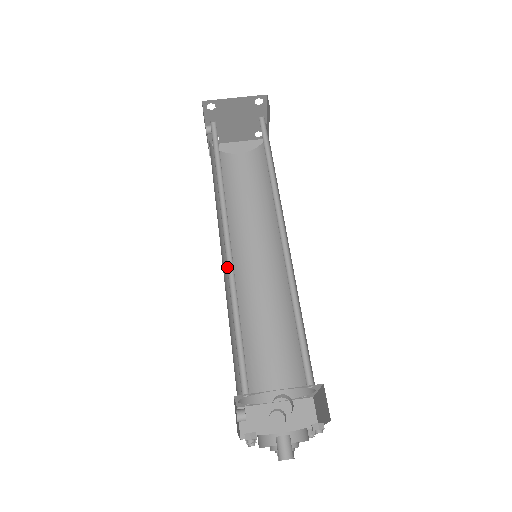
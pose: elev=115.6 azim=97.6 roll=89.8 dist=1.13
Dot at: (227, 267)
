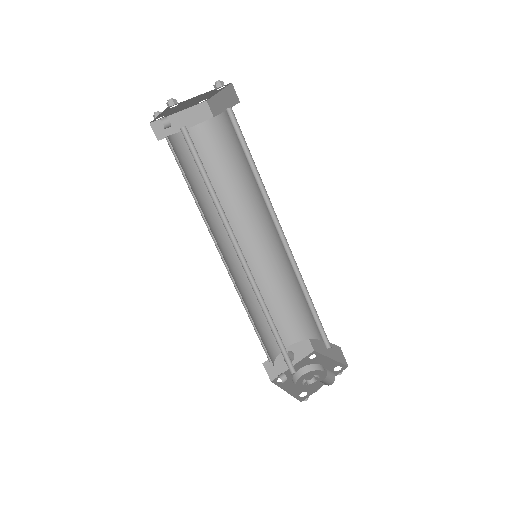
Dot at: occluded
